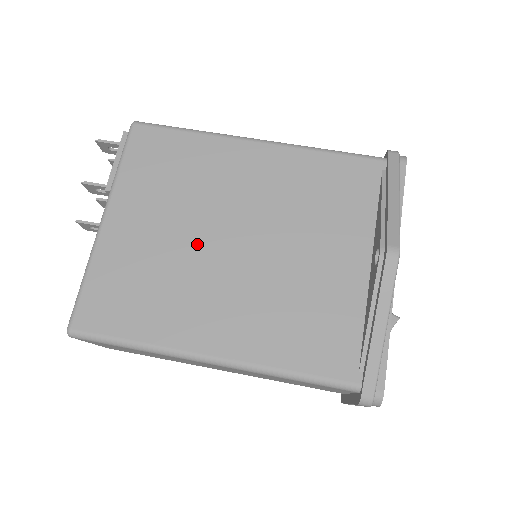
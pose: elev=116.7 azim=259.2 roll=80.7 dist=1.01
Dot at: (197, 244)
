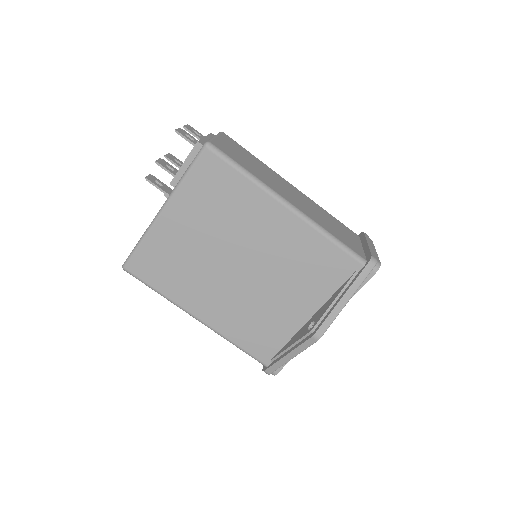
Dot at: (215, 257)
